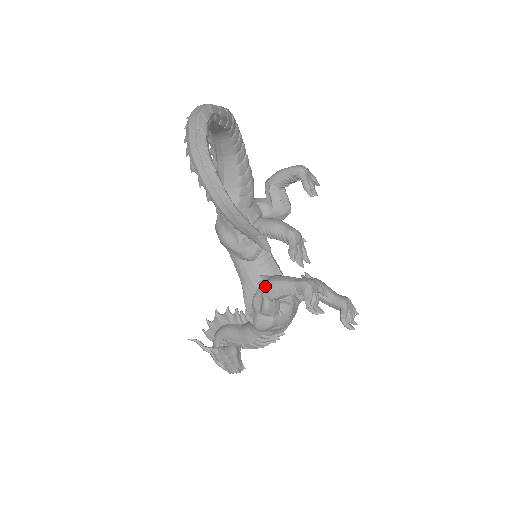
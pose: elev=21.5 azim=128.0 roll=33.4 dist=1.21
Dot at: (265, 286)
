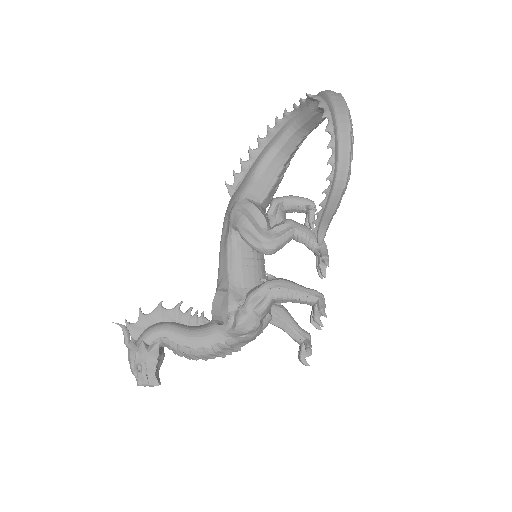
Dot at: (276, 283)
